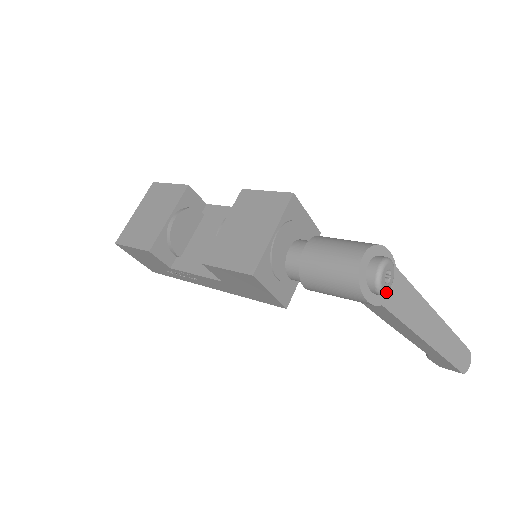
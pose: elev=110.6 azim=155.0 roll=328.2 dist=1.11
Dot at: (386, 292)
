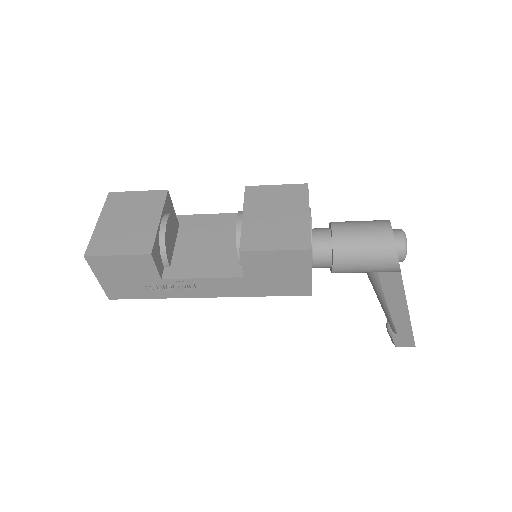
Dot at: (404, 259)
